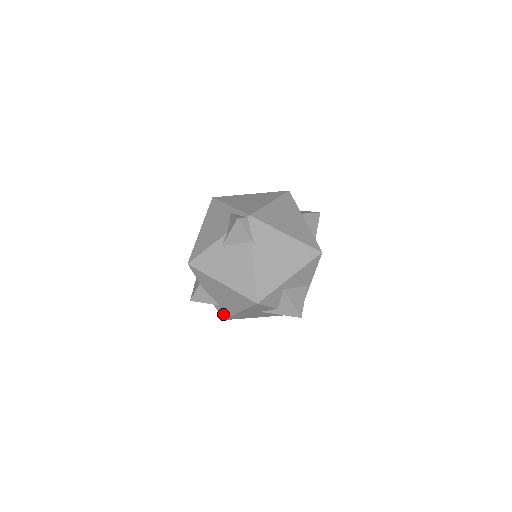
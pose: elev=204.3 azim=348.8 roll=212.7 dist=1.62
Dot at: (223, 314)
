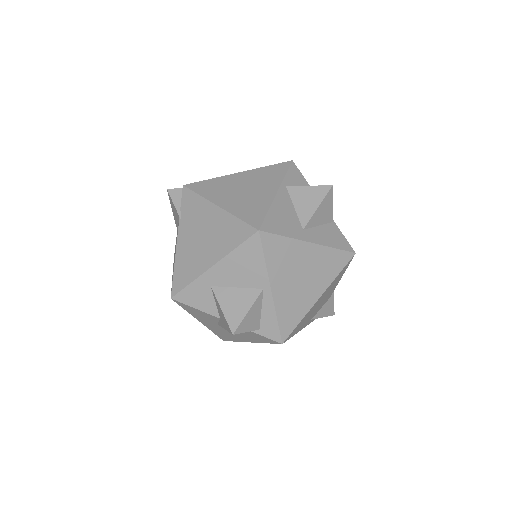
Dot at: occluded
